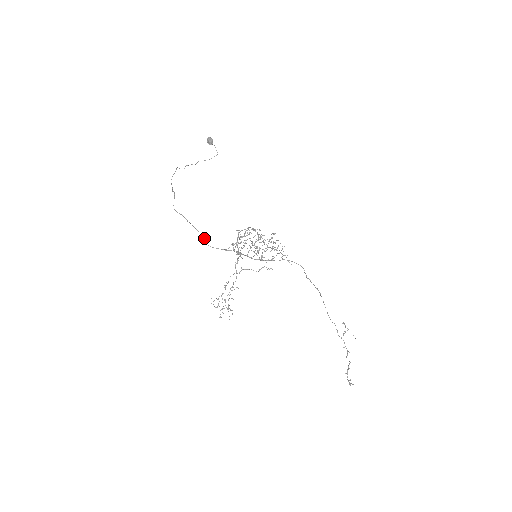
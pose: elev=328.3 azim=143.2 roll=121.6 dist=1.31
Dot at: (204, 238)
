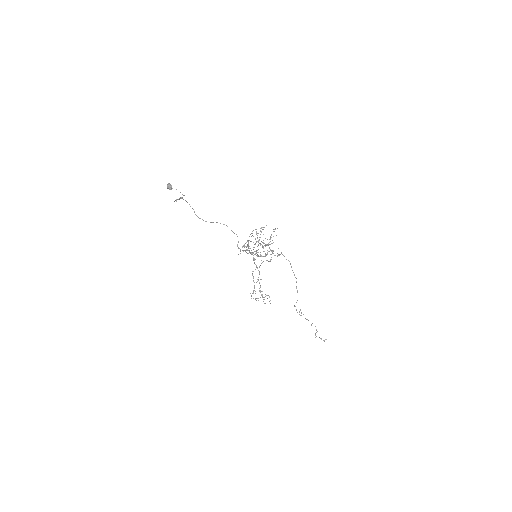
Dot at: occluded
